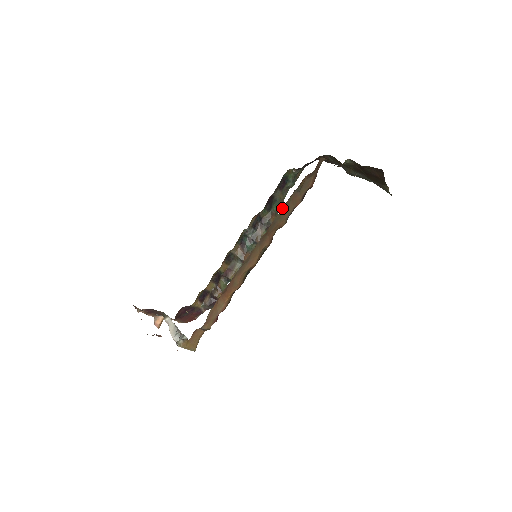
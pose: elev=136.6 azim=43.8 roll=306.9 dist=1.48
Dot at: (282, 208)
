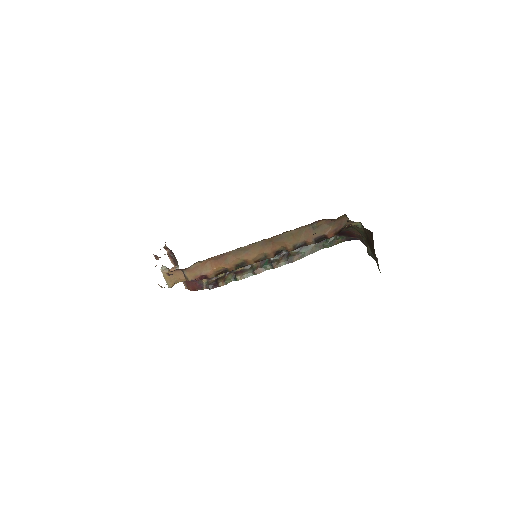
Dot at: (293, 230)
